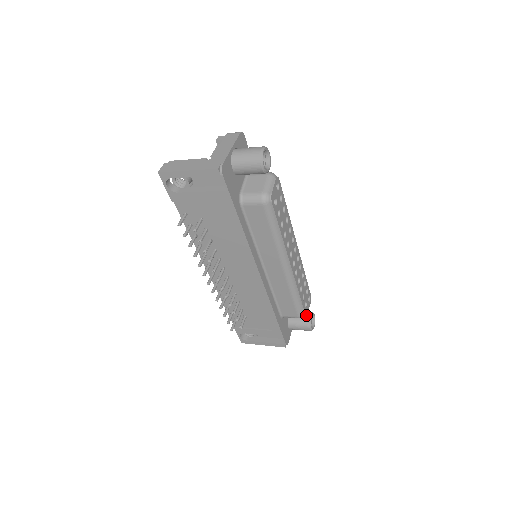
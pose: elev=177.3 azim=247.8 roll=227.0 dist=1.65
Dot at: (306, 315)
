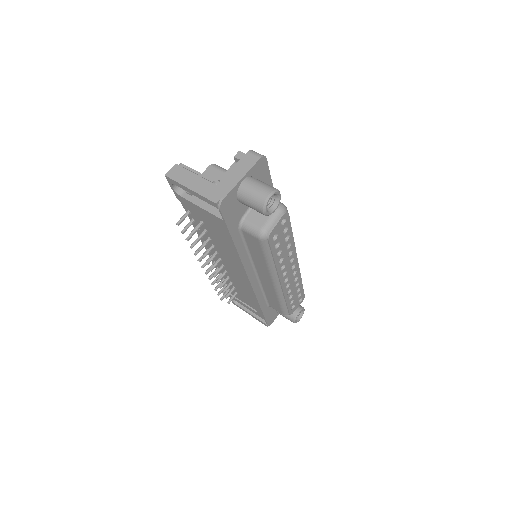
Dot at: occluded
